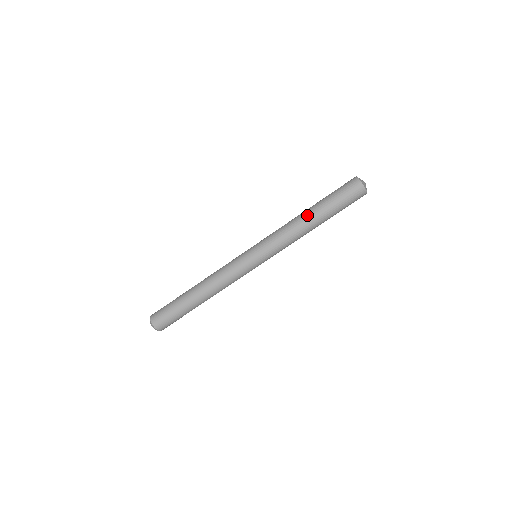
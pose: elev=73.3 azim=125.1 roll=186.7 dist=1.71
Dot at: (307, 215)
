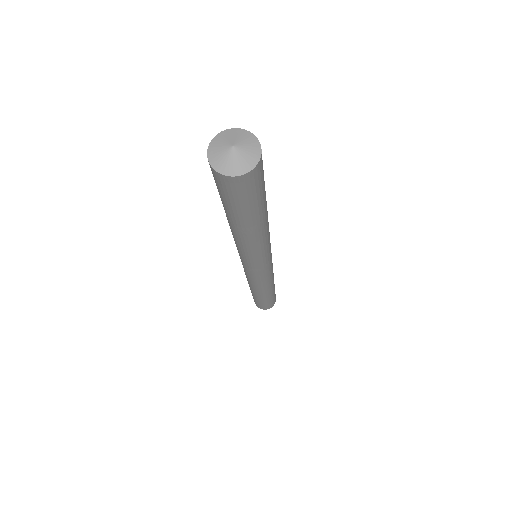
Dot at: (240, 234)
